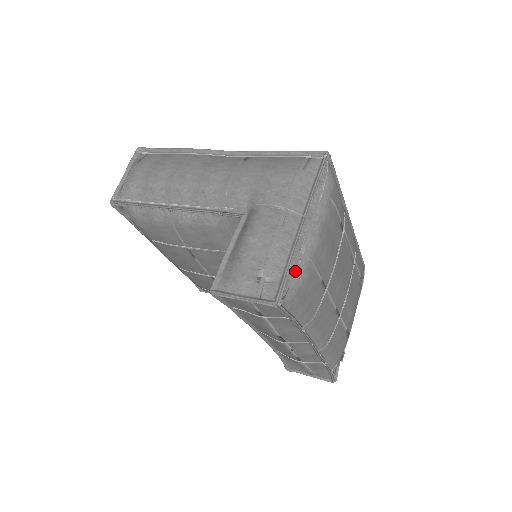
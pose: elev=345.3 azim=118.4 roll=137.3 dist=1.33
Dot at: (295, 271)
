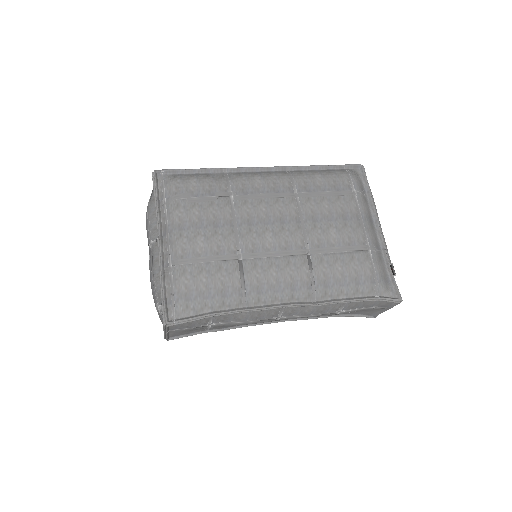
Dot at: (172, 285)
